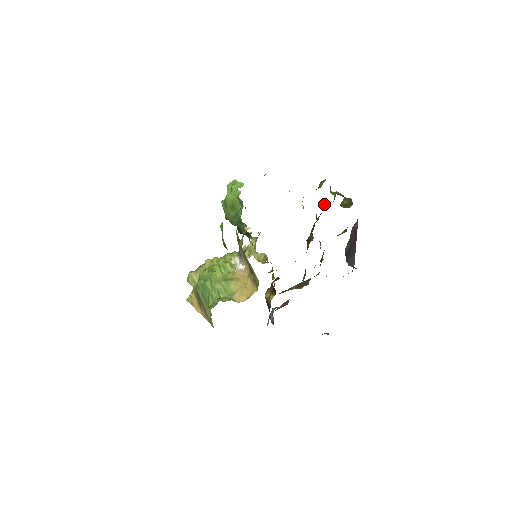
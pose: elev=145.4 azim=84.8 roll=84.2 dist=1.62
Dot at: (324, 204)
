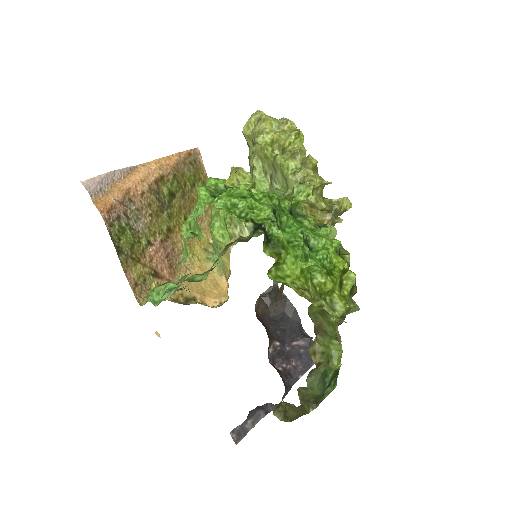
Dot at: (336, 337)
